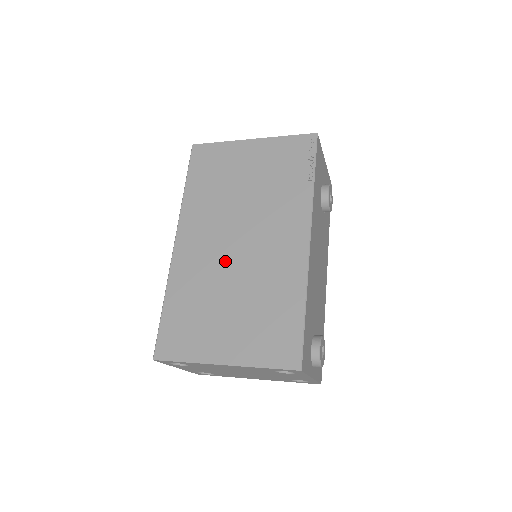
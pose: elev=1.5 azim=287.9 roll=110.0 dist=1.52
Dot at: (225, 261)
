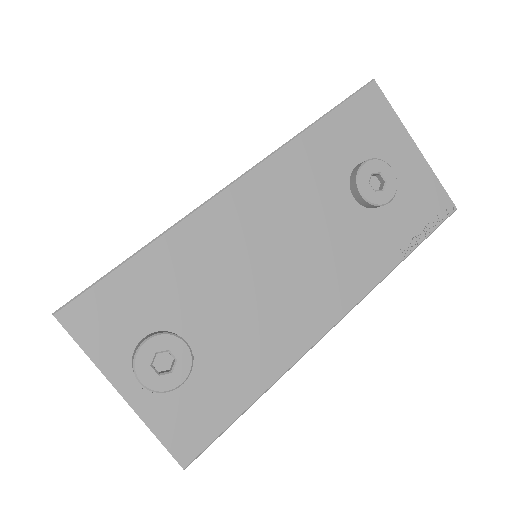
Dot at: occluded
